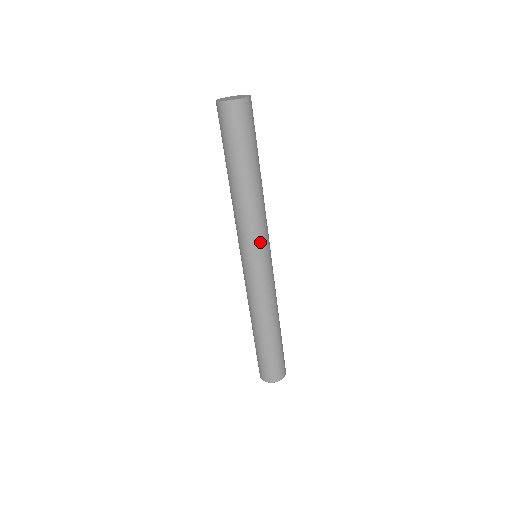
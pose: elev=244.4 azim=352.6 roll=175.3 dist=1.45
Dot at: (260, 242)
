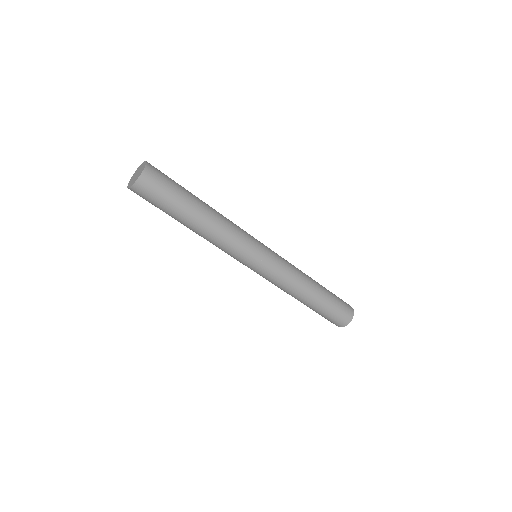
Dot at: (247, 250)
